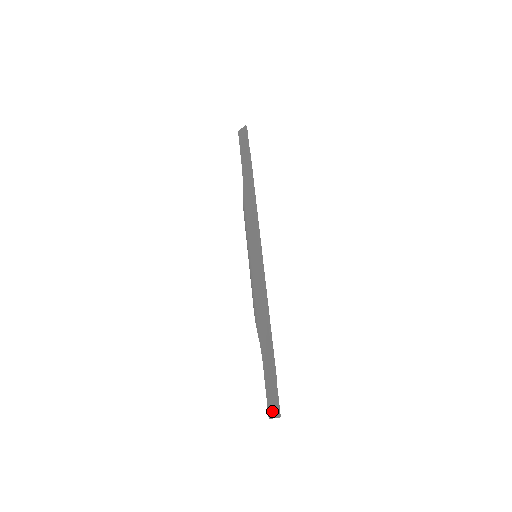
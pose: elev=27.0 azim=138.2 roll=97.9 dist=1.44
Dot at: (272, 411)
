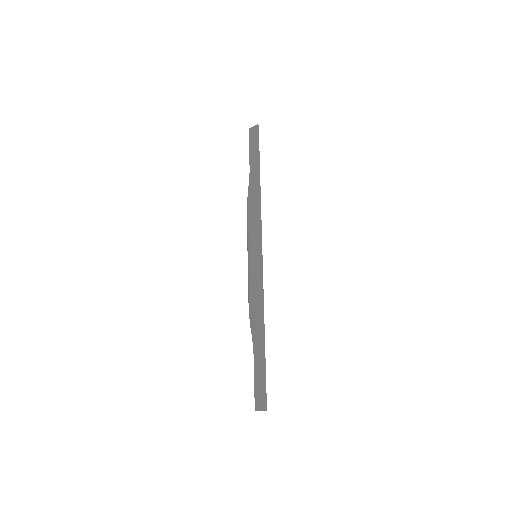
Dot at: (259, 404)
